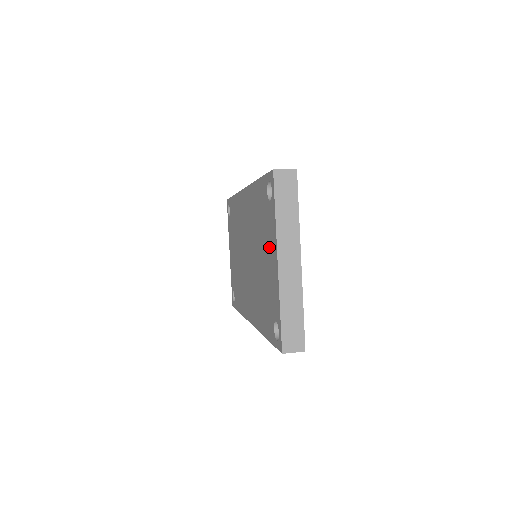
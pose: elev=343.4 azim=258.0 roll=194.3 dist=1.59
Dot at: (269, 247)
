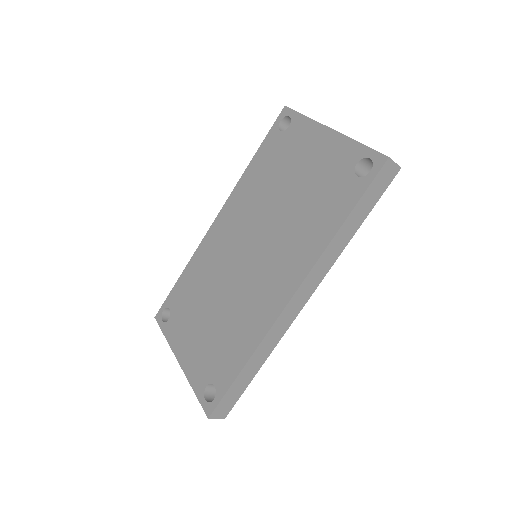
Dot at: (305, 149)
